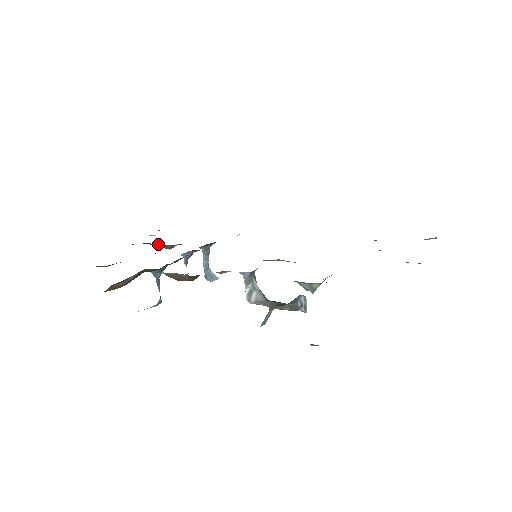
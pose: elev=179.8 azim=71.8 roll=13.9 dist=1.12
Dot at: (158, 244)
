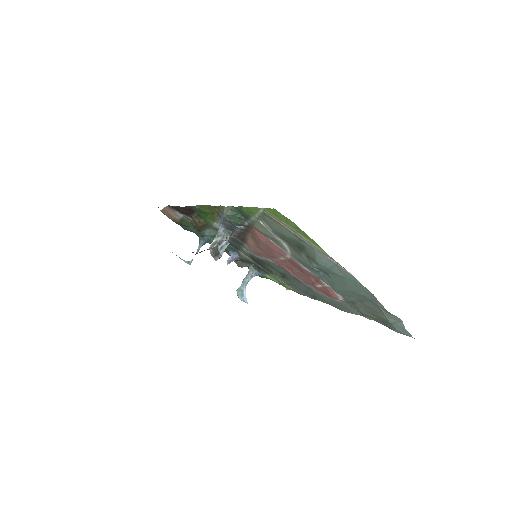
Dot at: occluded
